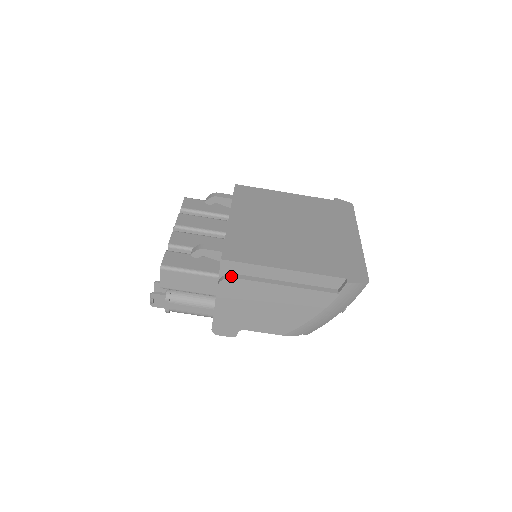
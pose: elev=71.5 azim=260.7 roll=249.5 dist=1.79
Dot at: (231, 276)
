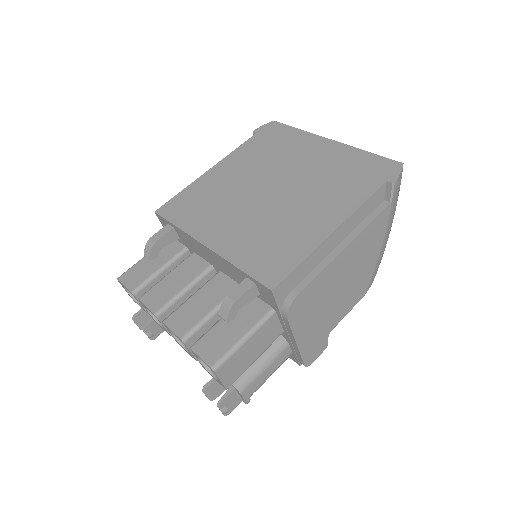
Dot at: (293, 296)
